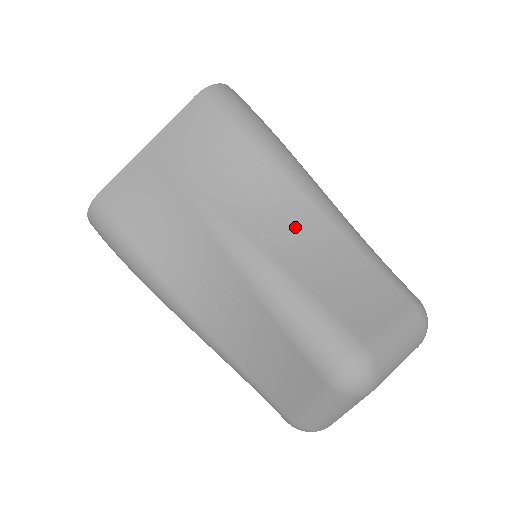
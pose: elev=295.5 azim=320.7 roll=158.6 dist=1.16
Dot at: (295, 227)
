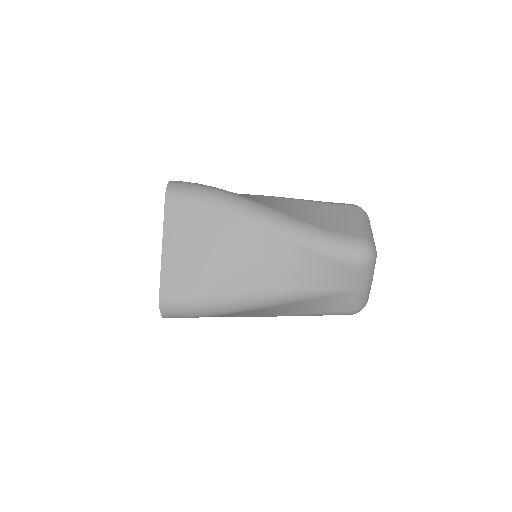
Dot at: occluded
